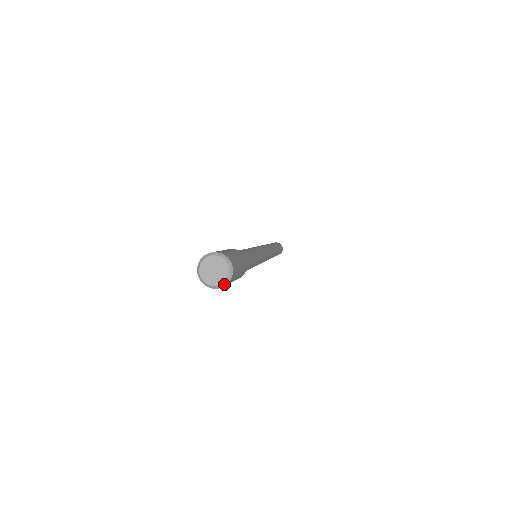
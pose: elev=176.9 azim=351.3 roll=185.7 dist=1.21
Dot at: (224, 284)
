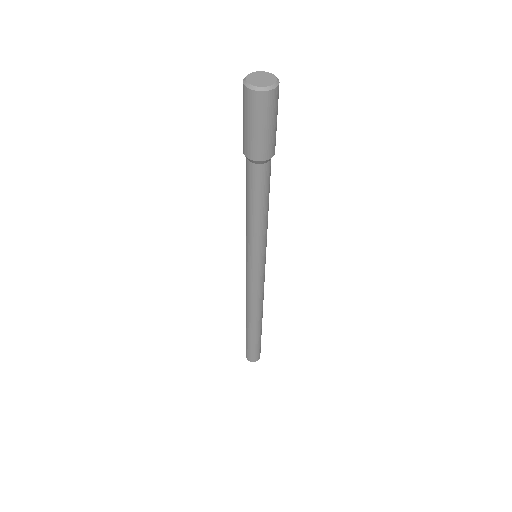
Dot at: (277, 82)
